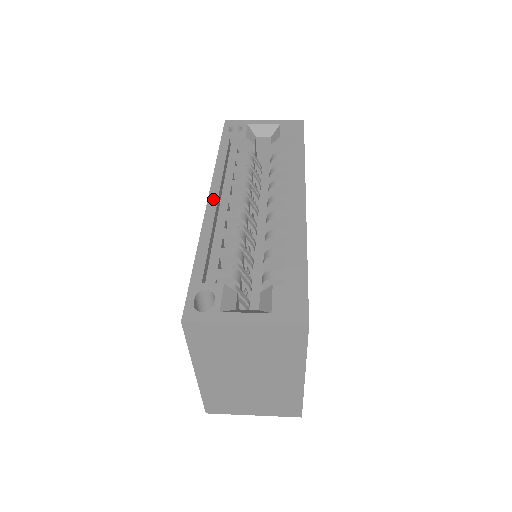
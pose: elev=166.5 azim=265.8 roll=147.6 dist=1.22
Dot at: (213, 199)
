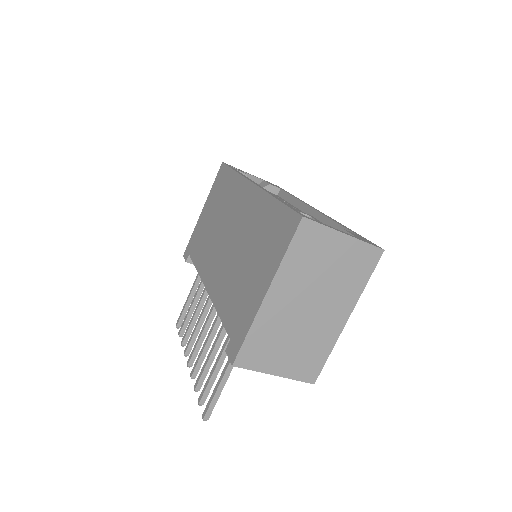
Dot at: (257, 184)
